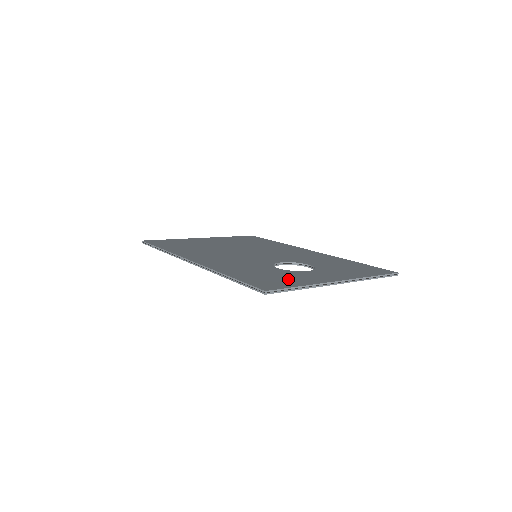
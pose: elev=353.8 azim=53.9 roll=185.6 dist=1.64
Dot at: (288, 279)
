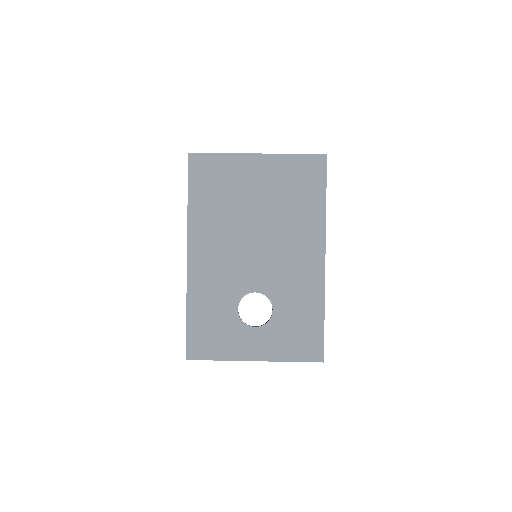
Dot at: (220, 342)
